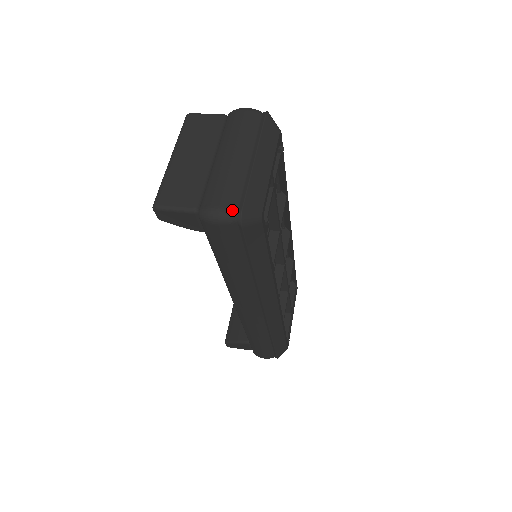
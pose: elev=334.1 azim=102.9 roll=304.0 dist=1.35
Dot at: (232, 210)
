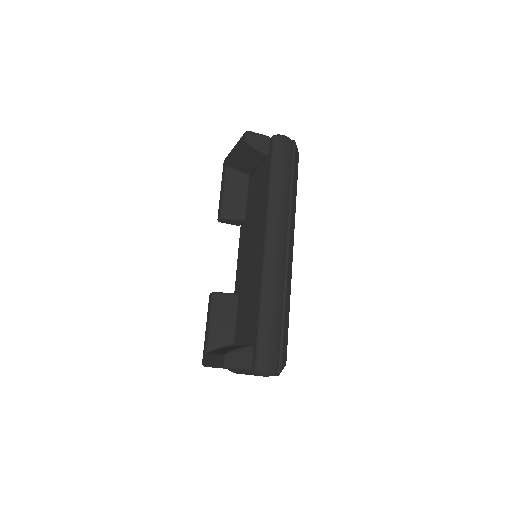
Dot at: occluded
